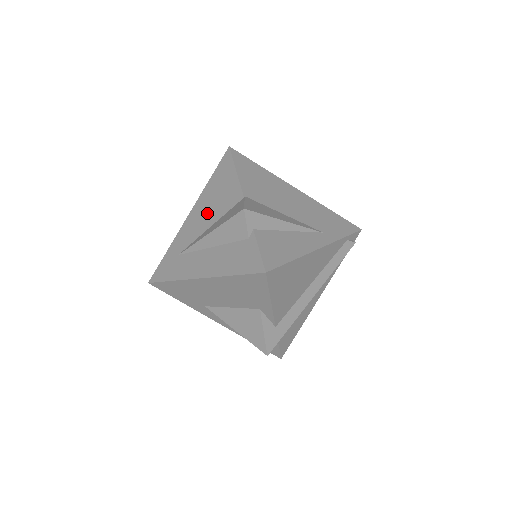
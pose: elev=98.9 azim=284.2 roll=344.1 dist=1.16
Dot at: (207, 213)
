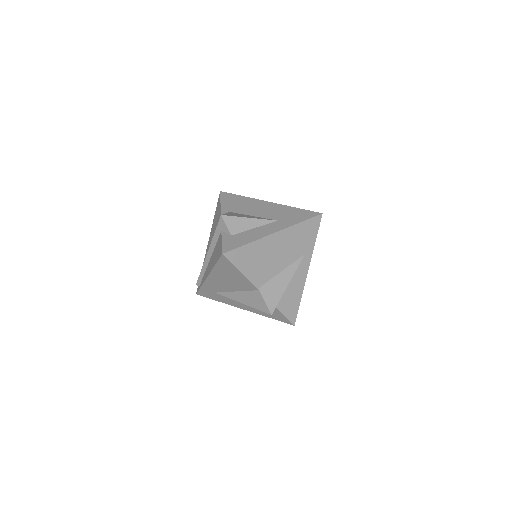
Dot at: (227, 284)
